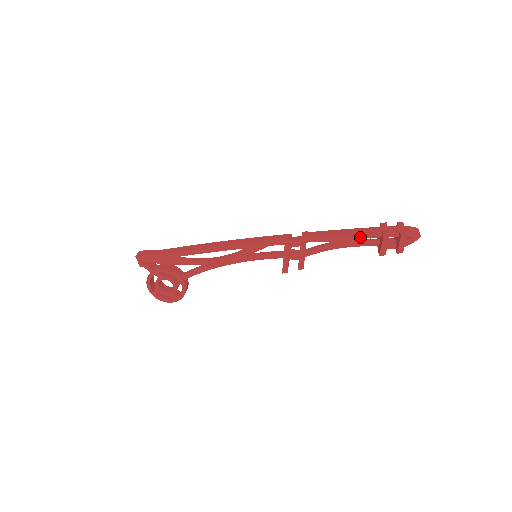
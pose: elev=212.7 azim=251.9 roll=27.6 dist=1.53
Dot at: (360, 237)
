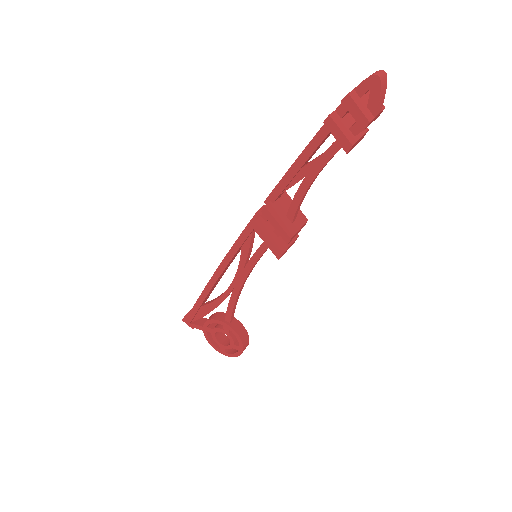
Dot at: (313, 148)
